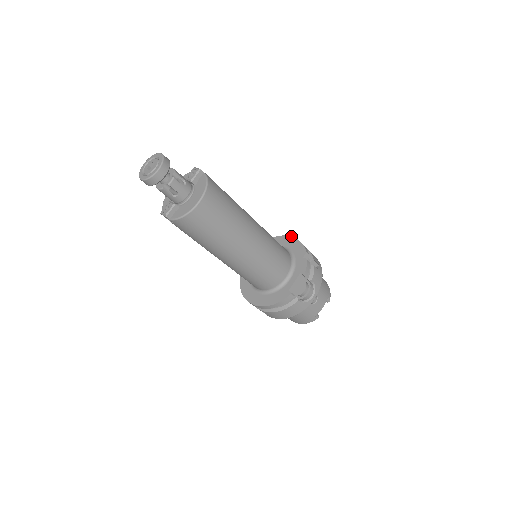
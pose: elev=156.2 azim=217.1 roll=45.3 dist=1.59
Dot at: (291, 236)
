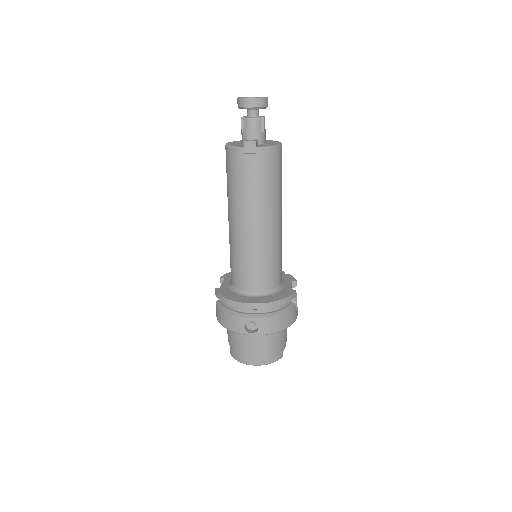
Dot at: occluded
